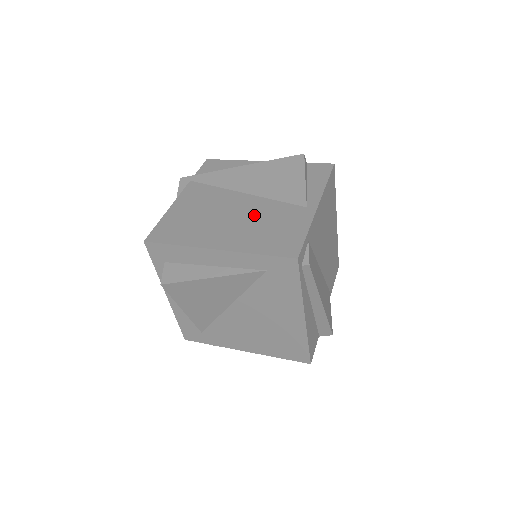
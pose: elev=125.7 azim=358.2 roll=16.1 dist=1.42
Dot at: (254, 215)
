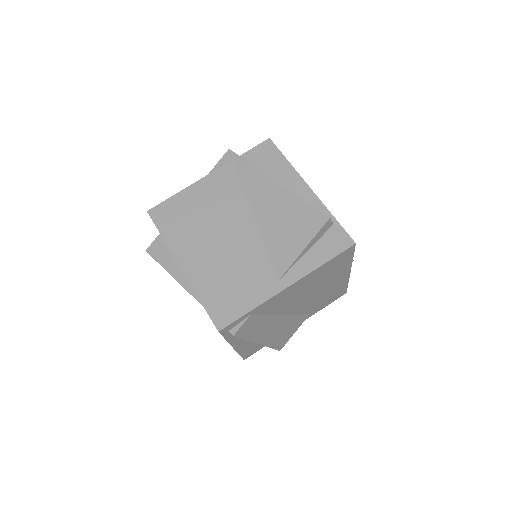
Dot at: (236, 253)
